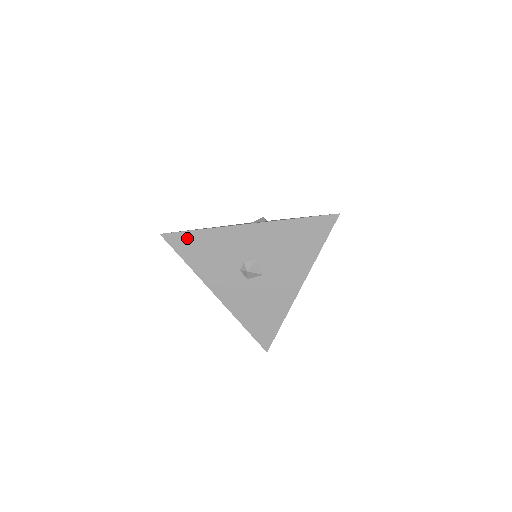
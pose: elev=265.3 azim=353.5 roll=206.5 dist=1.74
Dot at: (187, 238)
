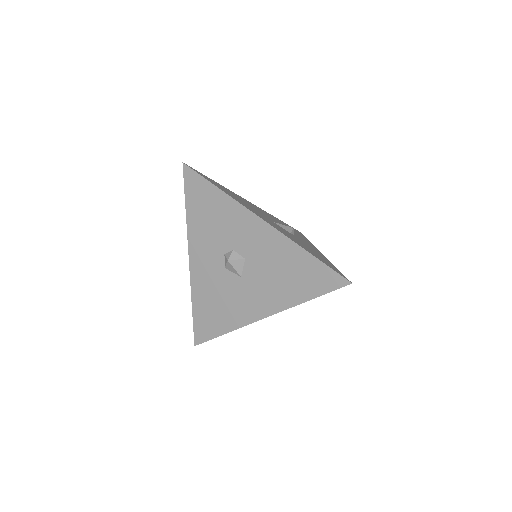
Dot at: (202, 186)
